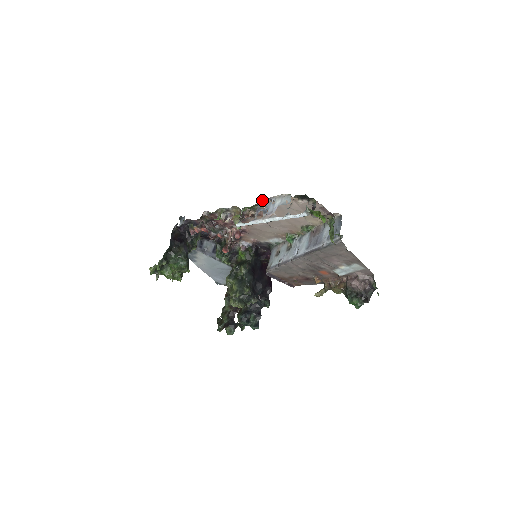
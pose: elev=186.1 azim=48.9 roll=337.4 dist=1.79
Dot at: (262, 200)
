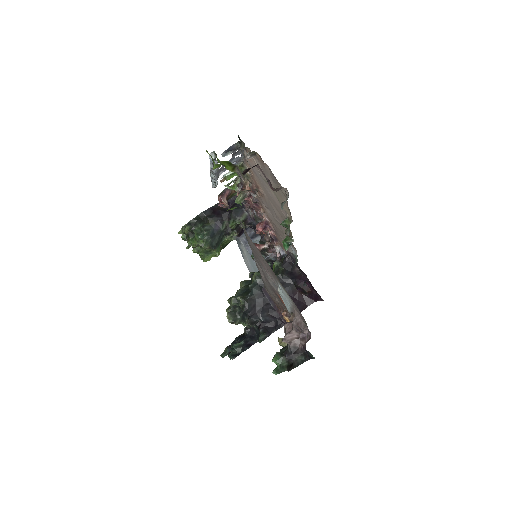
Dot at: occluded
